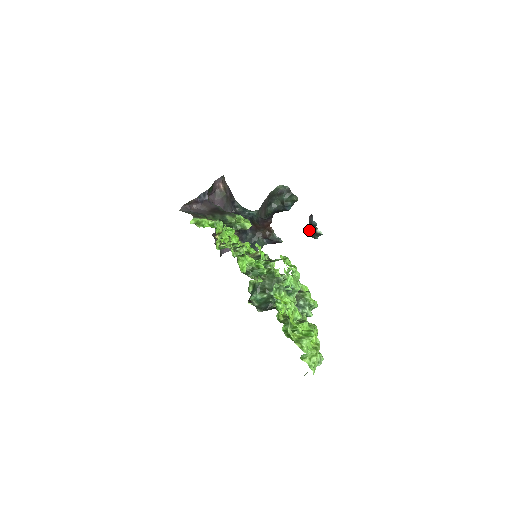
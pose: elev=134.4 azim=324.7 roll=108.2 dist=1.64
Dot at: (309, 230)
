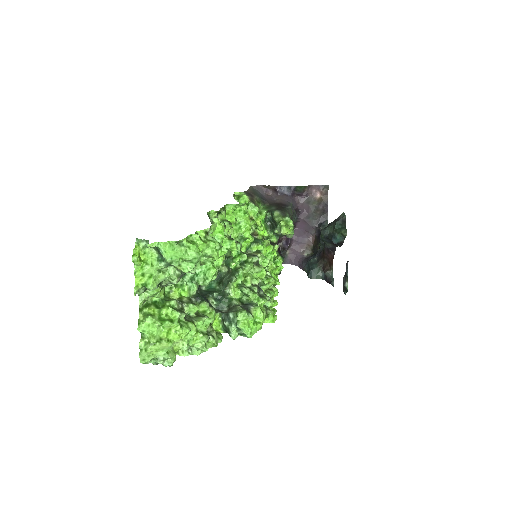
Dot at: occluded
